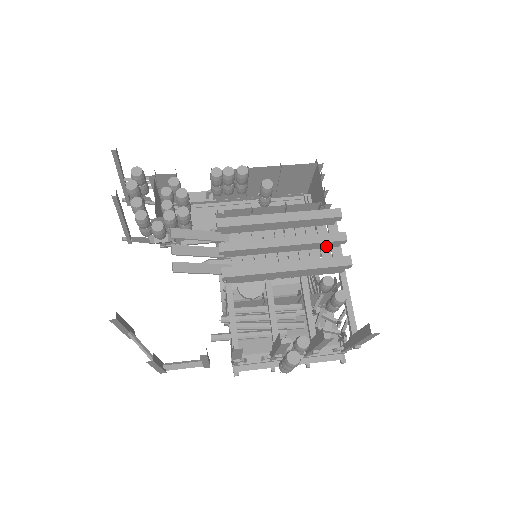
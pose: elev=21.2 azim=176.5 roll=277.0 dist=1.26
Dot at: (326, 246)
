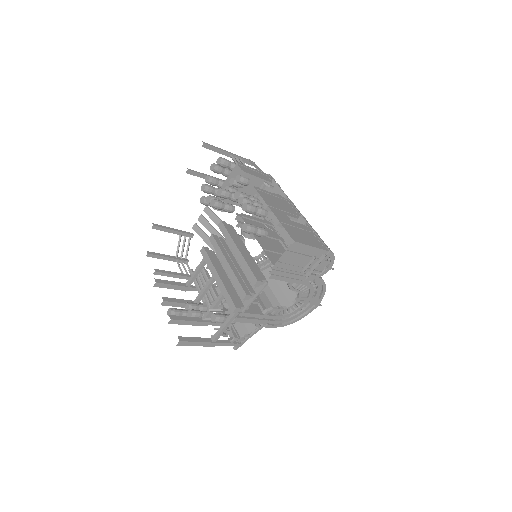
Dot at: occluded
